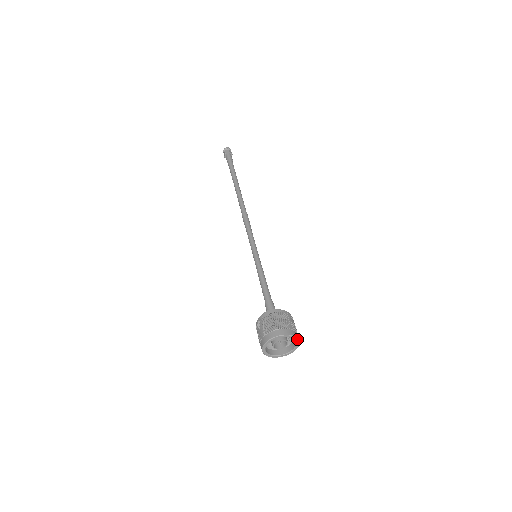
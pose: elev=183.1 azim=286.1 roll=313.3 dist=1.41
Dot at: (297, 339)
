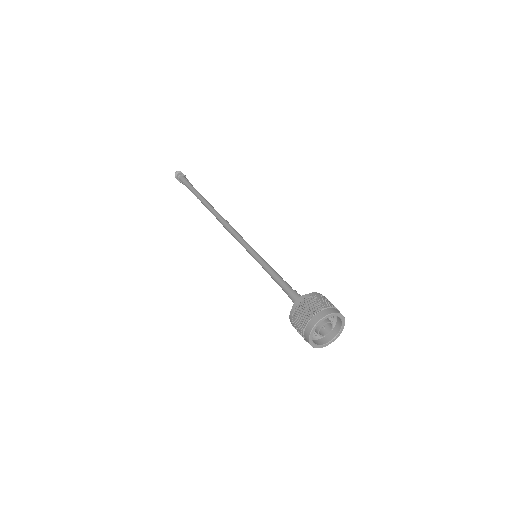
Dot at: (344, 319)
